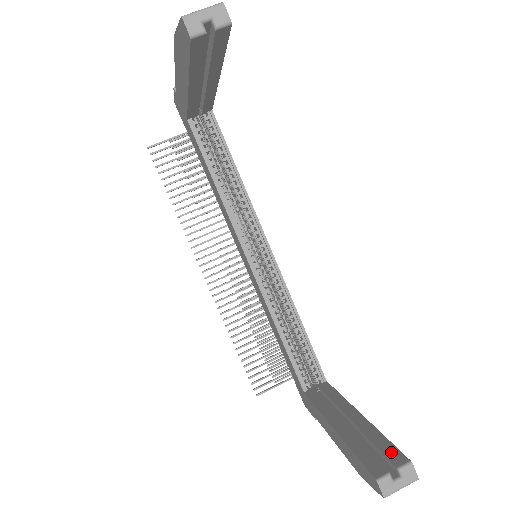
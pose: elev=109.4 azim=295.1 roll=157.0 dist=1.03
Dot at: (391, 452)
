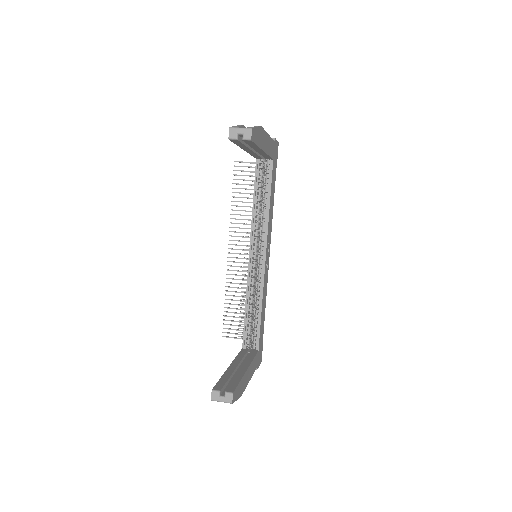
Dot at: (232, 386)
